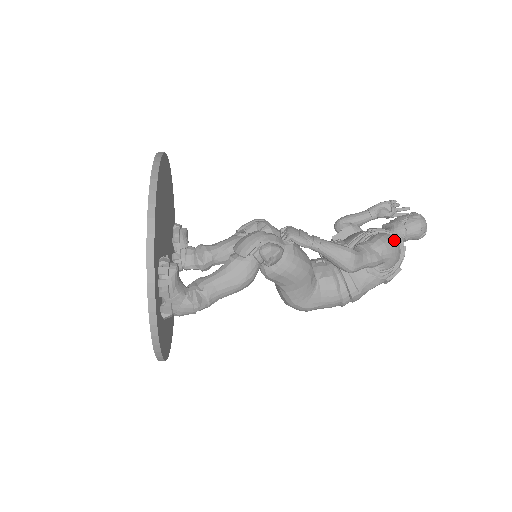
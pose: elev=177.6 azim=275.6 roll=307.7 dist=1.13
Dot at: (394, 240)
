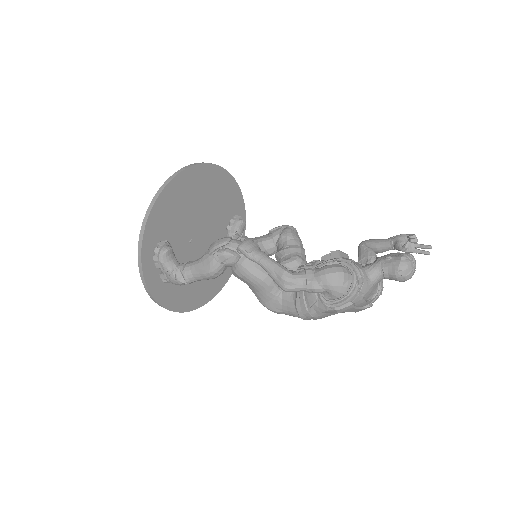
Dot at: (341, 274)
